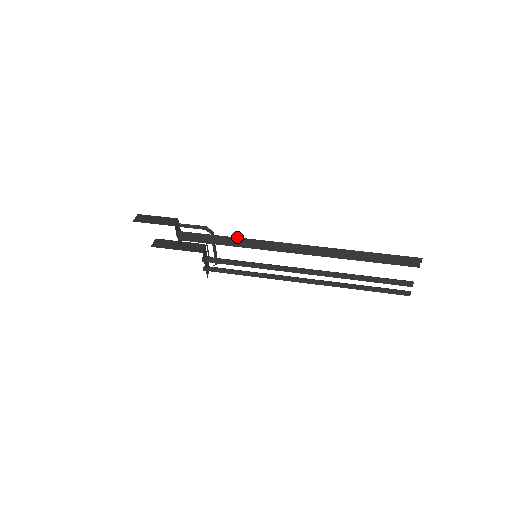
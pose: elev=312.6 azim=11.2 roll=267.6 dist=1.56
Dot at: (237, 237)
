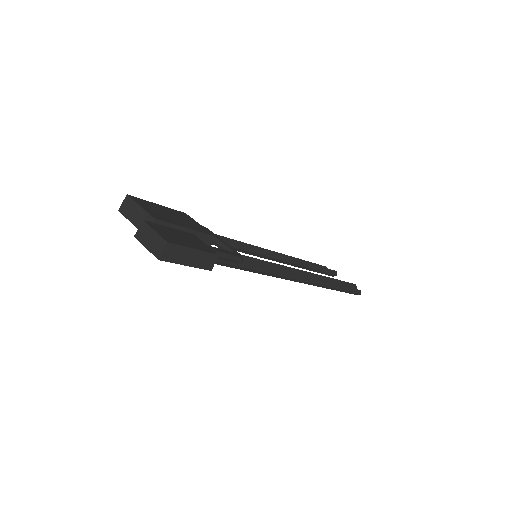
Dot at: (261, 266)
